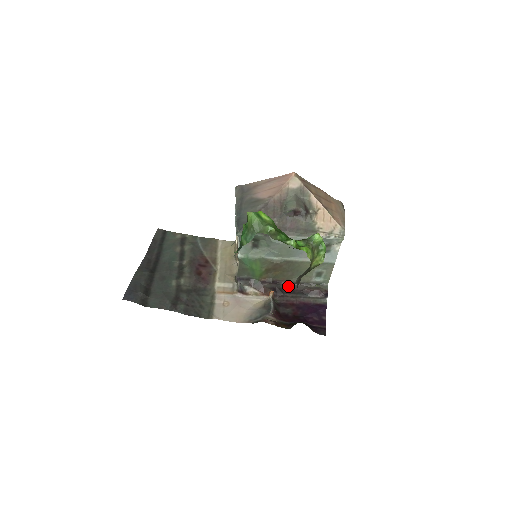
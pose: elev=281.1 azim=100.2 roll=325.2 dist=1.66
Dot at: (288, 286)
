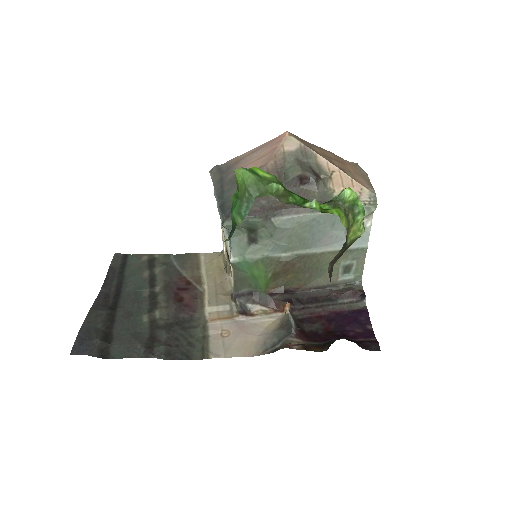
Dot at: (307, 294)
